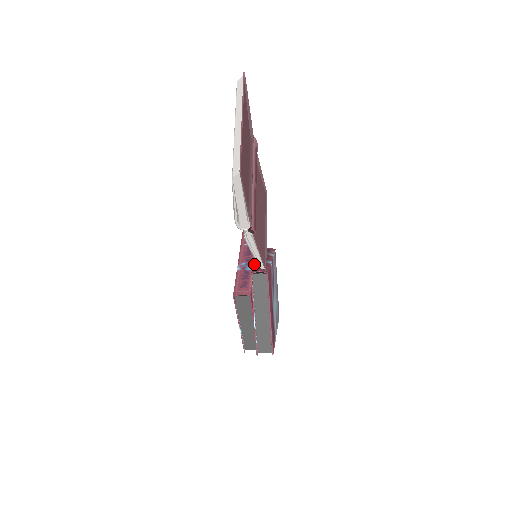
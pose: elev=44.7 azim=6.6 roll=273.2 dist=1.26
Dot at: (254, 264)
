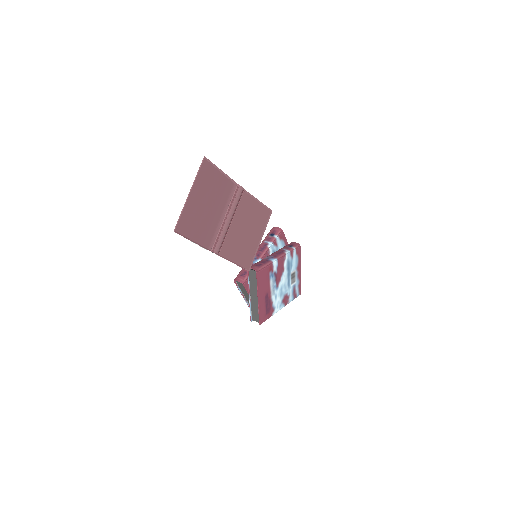
Dot at: (262, 259)
